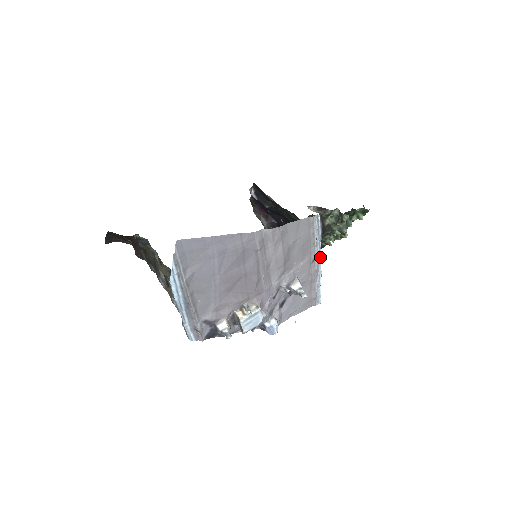
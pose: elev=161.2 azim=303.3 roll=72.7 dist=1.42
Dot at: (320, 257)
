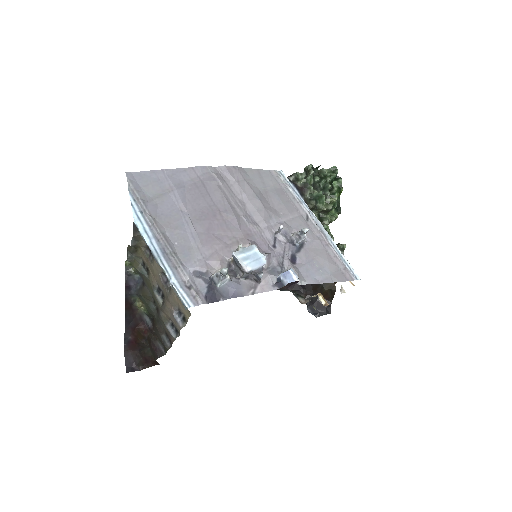
Dot at: (316, 218)
